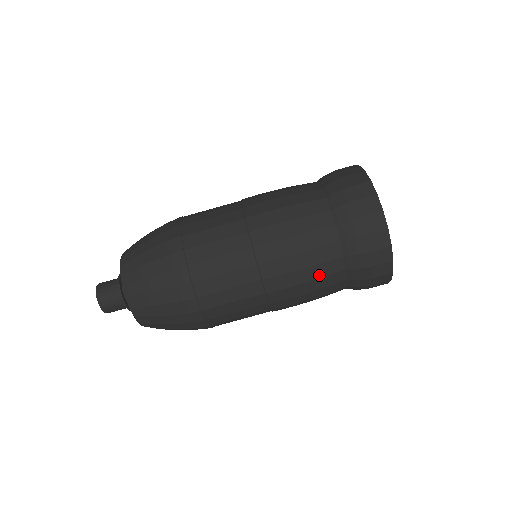
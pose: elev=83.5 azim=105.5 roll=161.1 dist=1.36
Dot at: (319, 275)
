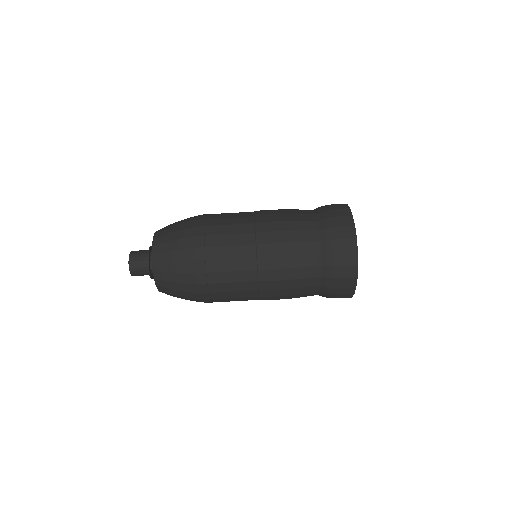
Dot at: occluded
